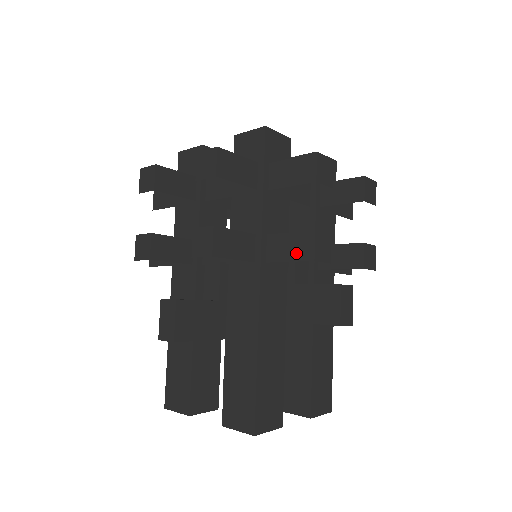
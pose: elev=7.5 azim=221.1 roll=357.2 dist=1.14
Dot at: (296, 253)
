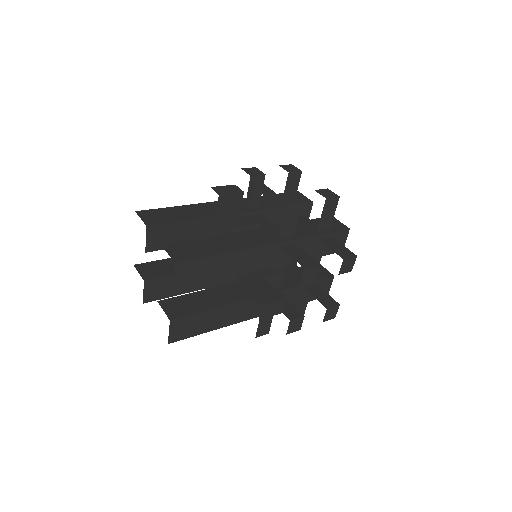
Dot at: (300, 259)
